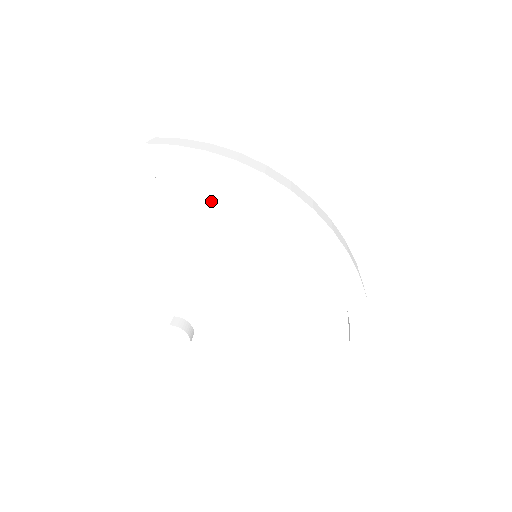
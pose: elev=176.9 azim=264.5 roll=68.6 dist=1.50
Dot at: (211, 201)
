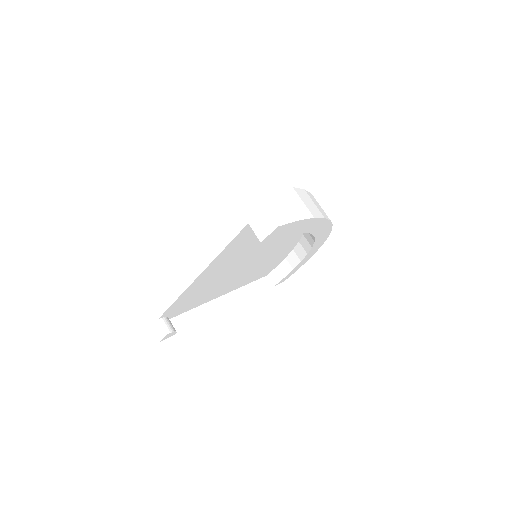
Dot at: occluded
